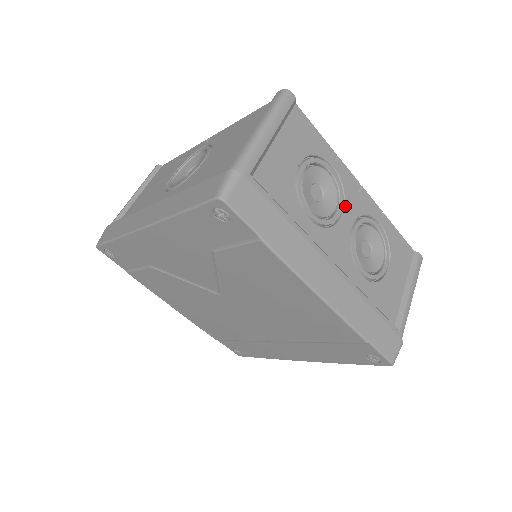
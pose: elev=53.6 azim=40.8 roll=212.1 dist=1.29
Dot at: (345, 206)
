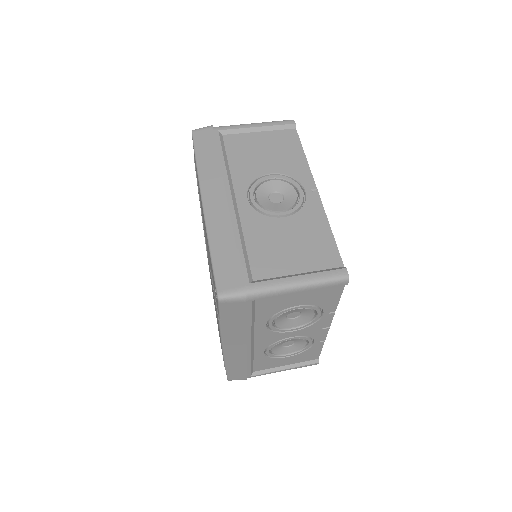
Dot at: (301, 329)
